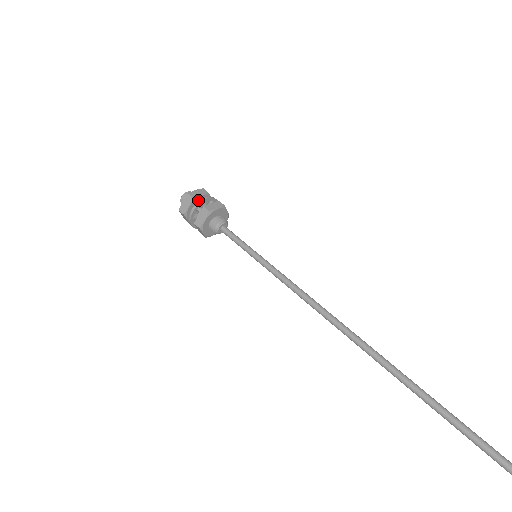
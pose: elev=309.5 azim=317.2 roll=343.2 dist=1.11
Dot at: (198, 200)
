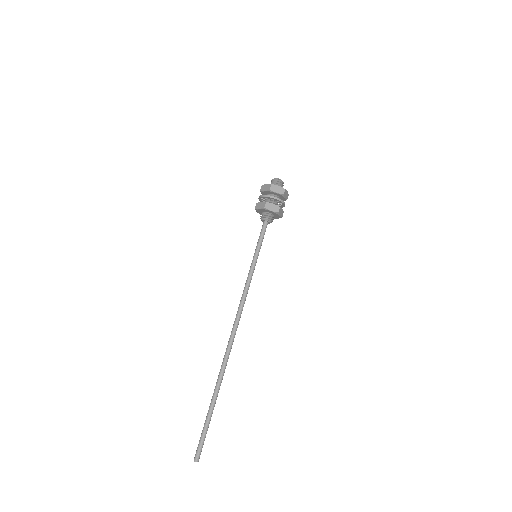
Dot at: (273, 193)
